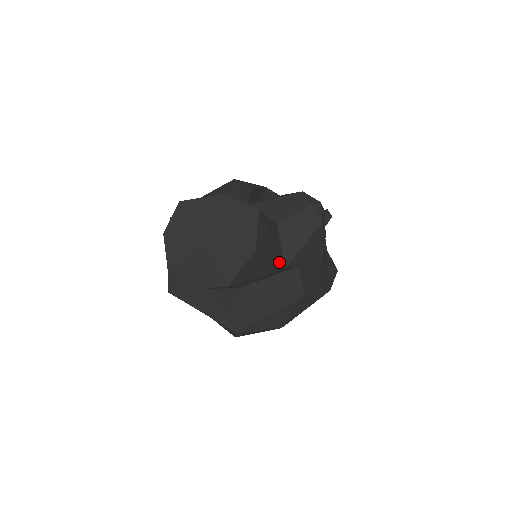
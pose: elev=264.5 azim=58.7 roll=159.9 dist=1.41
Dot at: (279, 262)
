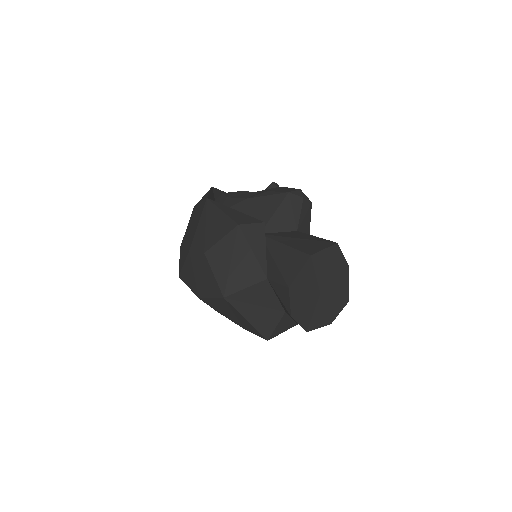
Dot at: occluded
